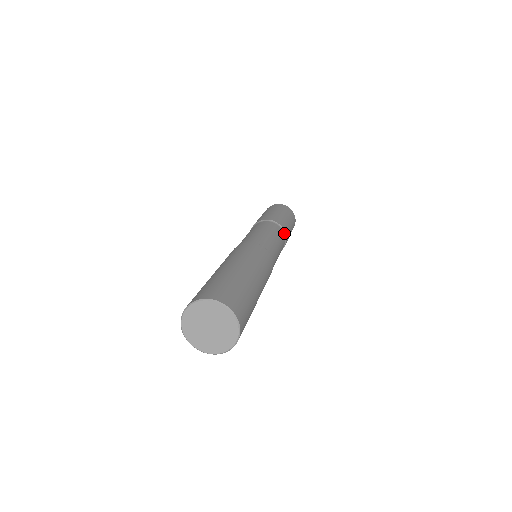
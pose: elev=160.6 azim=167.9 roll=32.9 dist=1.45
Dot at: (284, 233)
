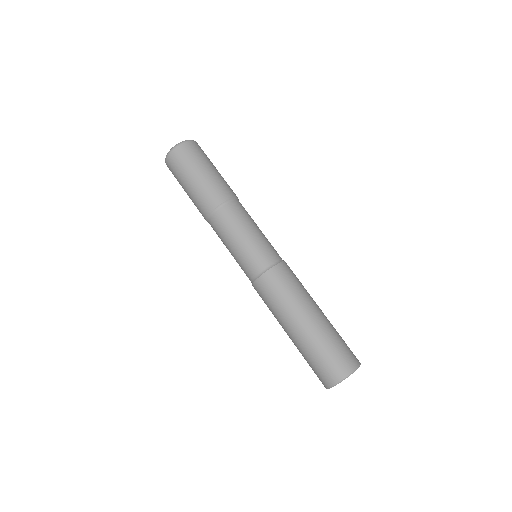
Dot at: (238, 200)
